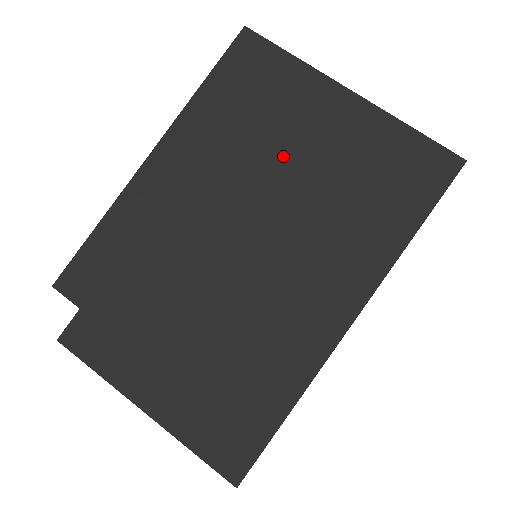
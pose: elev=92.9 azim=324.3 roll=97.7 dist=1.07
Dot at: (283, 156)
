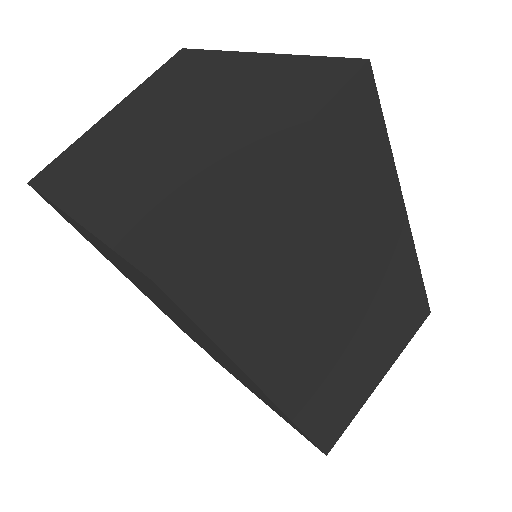
Dot at: (133, 278)
